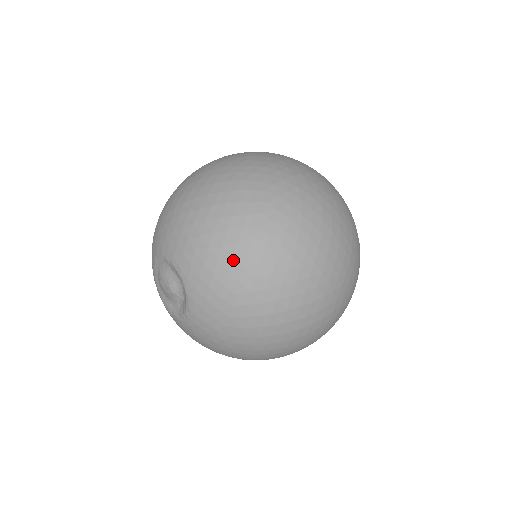
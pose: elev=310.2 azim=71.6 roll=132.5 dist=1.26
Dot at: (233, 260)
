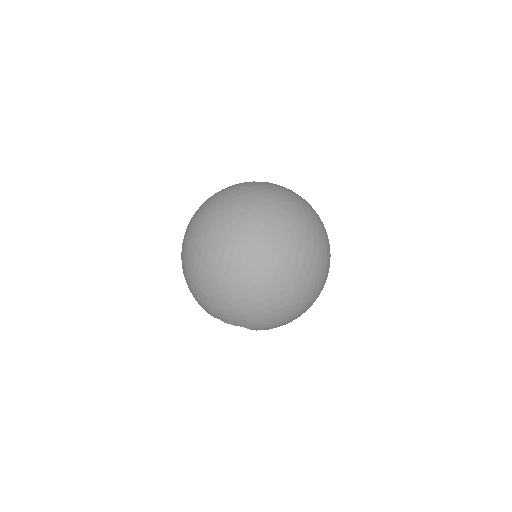
Dot at: (286, 317)
